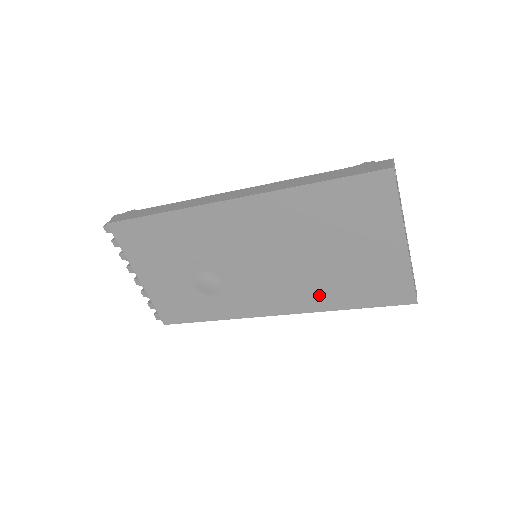
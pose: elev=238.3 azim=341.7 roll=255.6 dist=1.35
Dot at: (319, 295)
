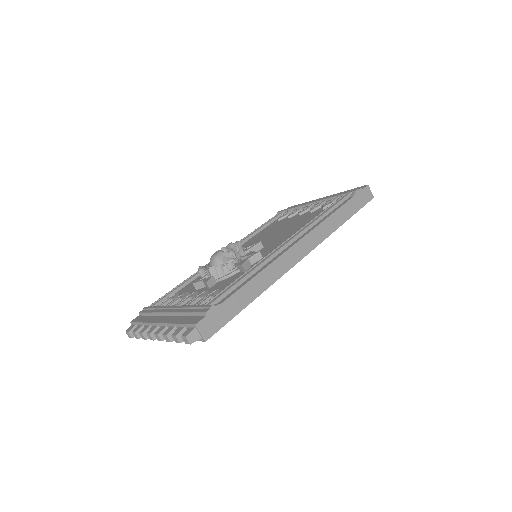
Dot at: occluded
